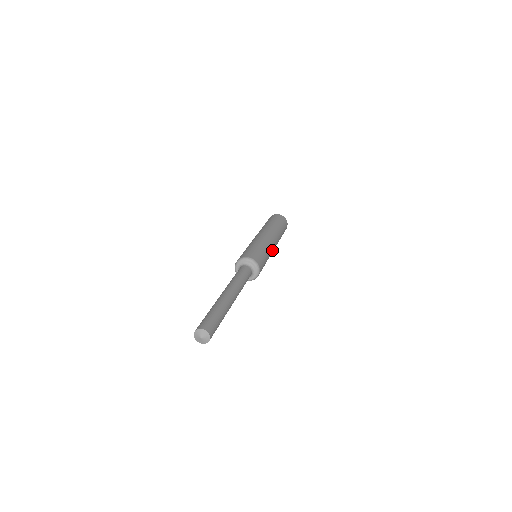
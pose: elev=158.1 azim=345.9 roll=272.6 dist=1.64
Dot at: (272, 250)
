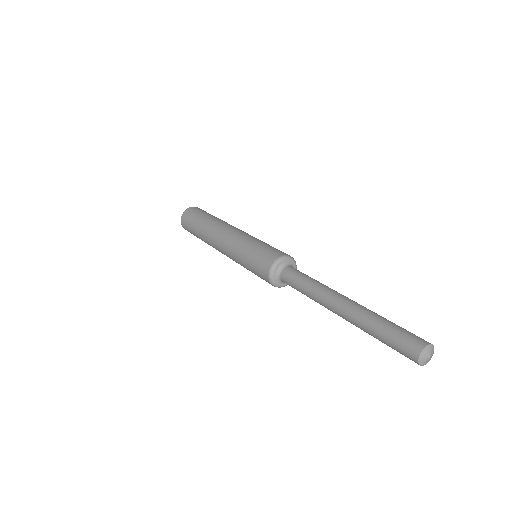
Dot at: occluded
